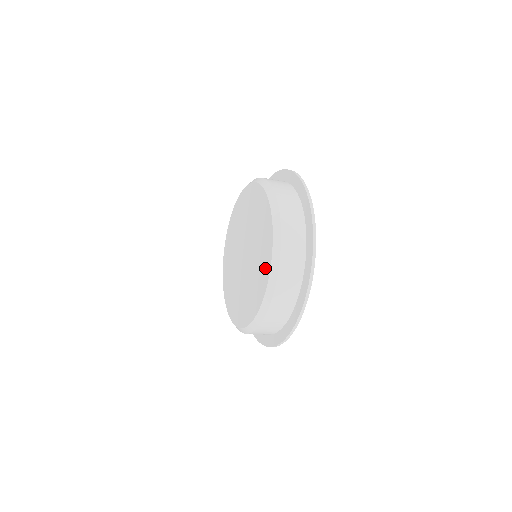
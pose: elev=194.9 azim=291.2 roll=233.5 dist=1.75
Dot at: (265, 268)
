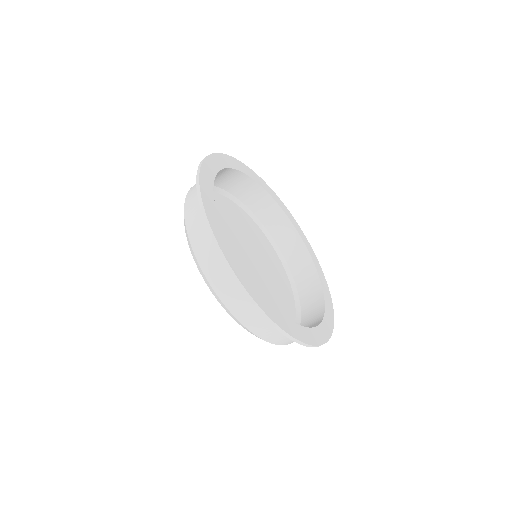
Dot at: occluded
